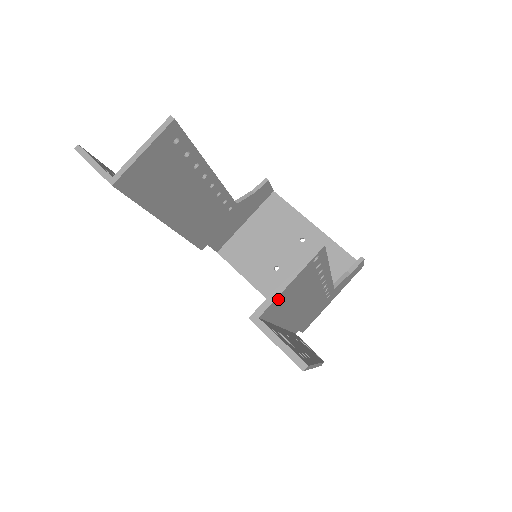
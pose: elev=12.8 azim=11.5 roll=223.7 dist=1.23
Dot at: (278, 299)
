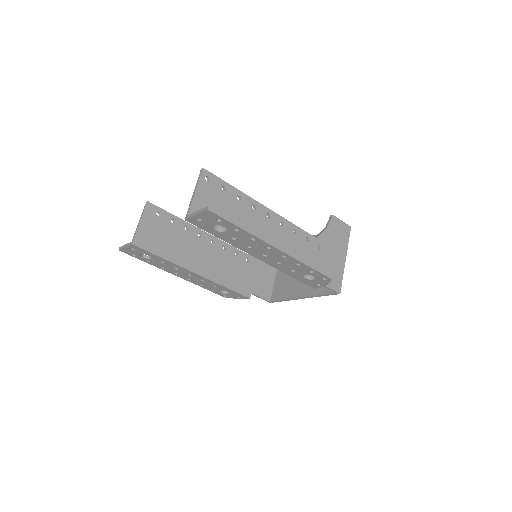
Dot at: (197, 205)
